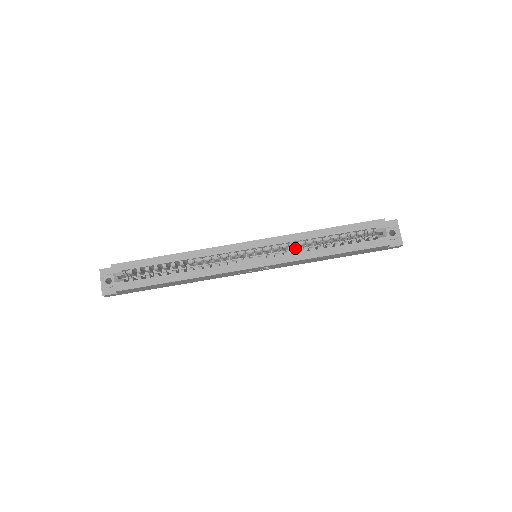
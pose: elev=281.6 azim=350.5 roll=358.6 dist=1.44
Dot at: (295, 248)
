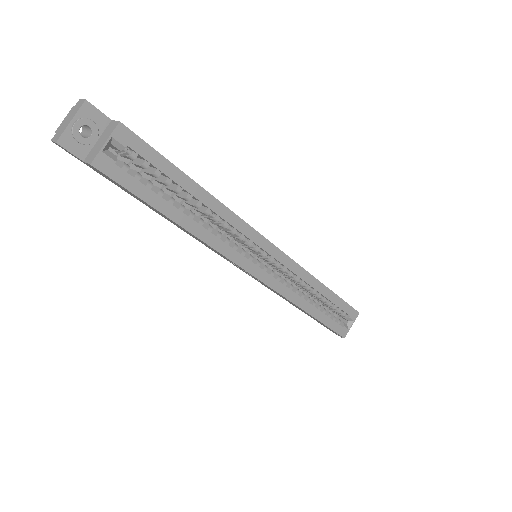
Dot at: (290, 280)
